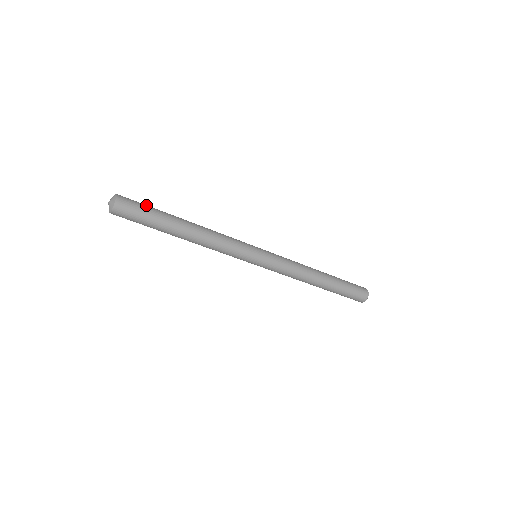
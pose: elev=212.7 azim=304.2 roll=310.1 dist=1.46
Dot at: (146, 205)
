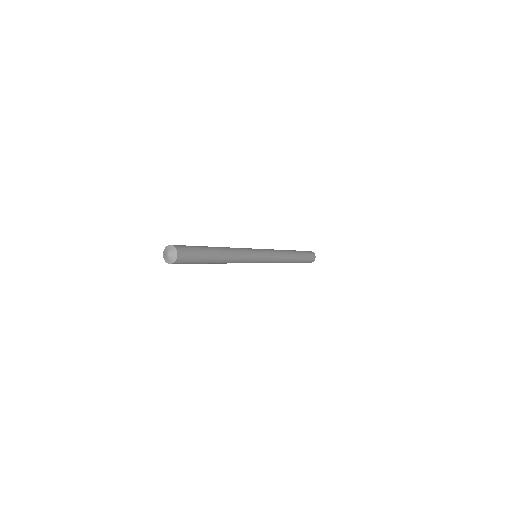
Dot at: (196, 251)
